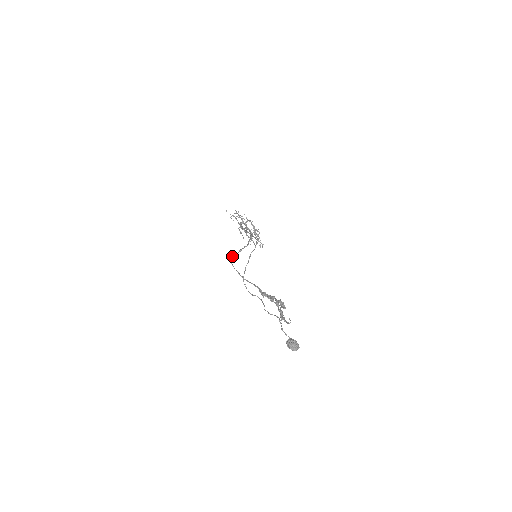
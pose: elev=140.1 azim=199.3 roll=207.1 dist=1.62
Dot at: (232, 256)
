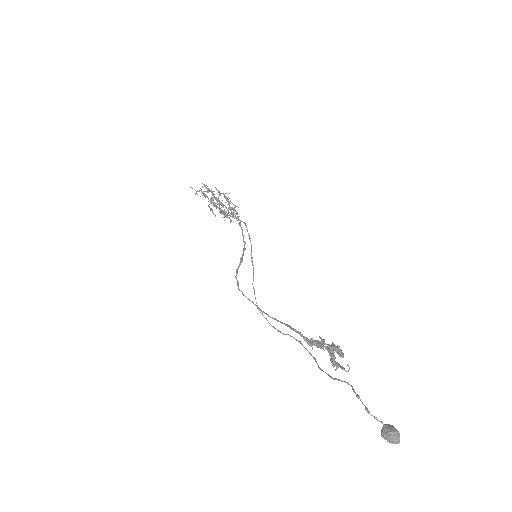
Dot at: occluded
